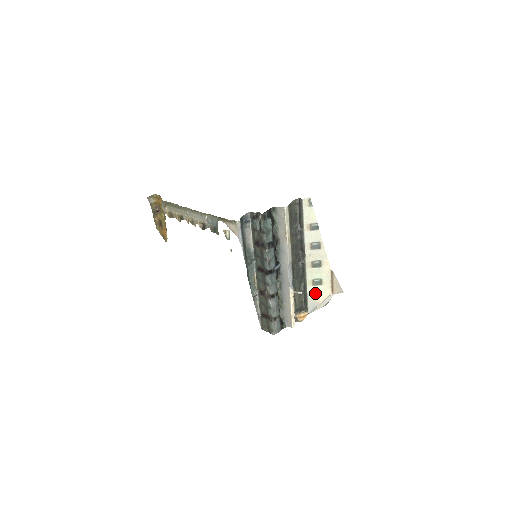
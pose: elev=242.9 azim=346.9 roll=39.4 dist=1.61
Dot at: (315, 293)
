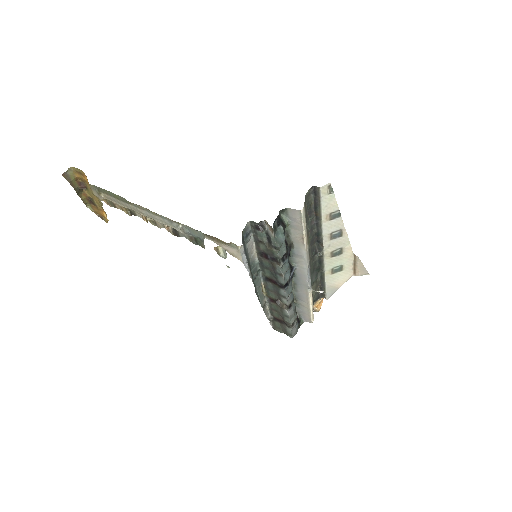
Dot at: (334, 280)
